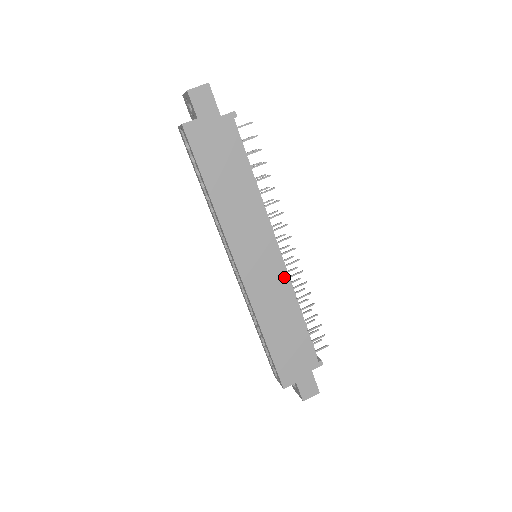
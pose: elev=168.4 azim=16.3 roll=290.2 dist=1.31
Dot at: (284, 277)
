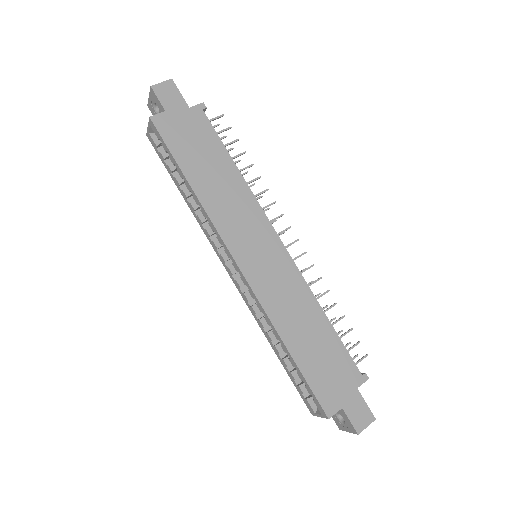
Dot at: (294, 271)
